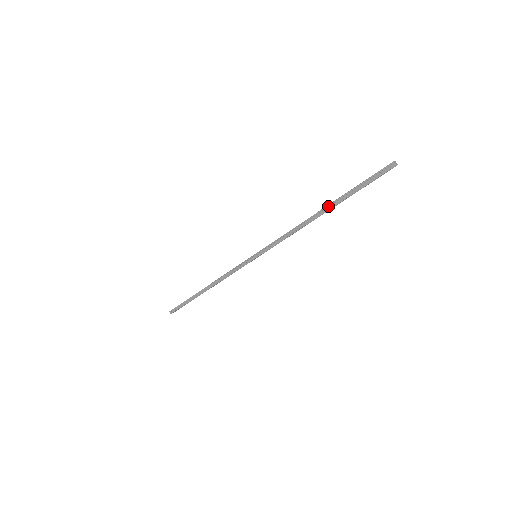
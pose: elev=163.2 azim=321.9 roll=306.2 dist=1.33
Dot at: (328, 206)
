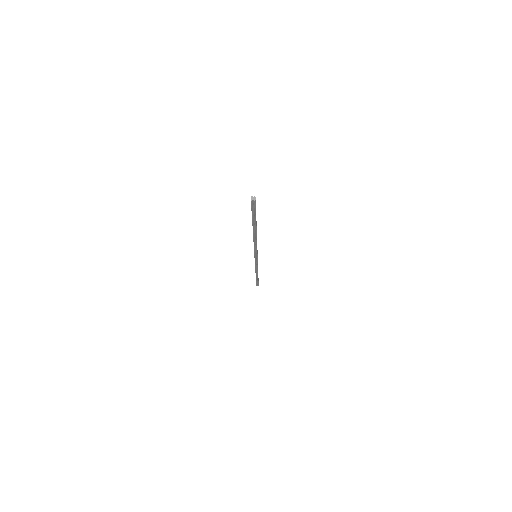
Dot at: occluded
